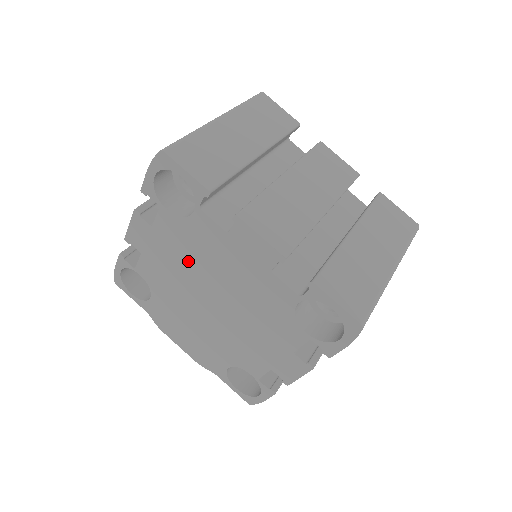
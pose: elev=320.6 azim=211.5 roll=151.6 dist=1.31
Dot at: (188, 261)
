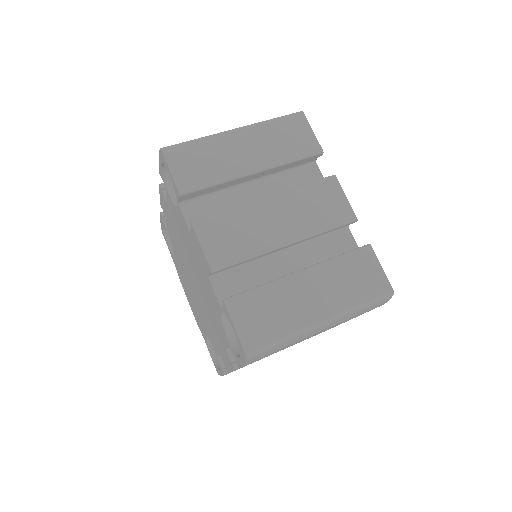
Dot at: (181, 240)
